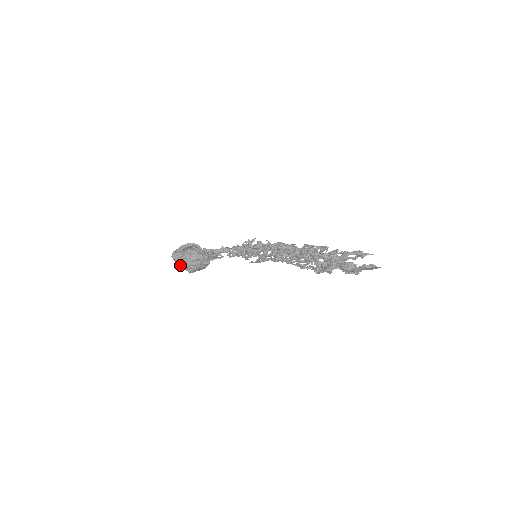
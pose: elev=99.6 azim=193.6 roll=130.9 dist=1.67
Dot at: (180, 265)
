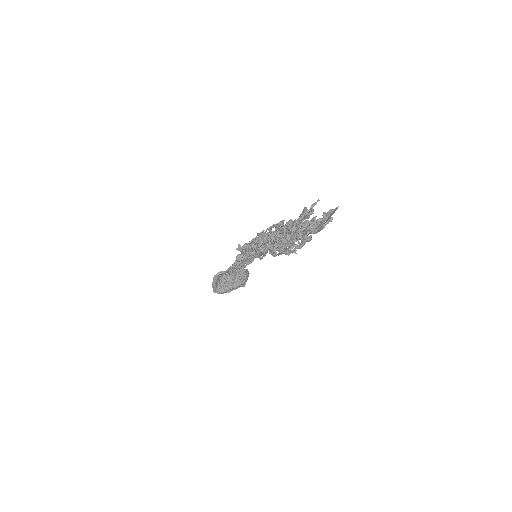
Dot at: occluded
